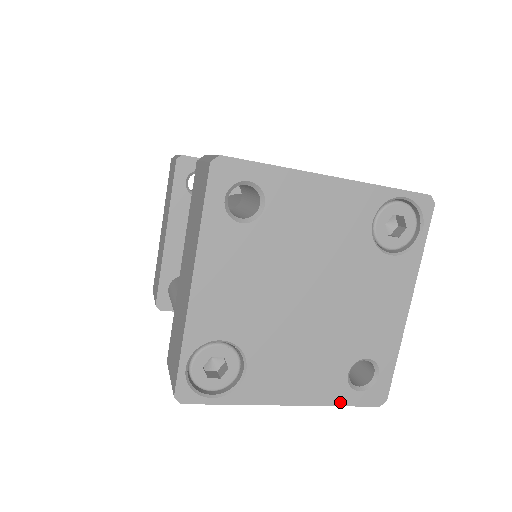
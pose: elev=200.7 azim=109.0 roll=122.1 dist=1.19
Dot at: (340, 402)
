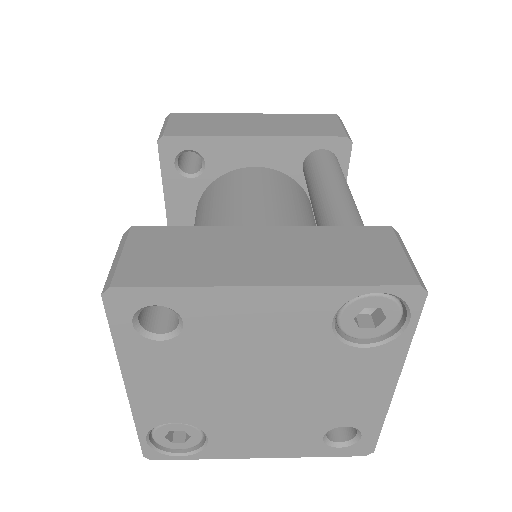
Dot at: (318, 454)
